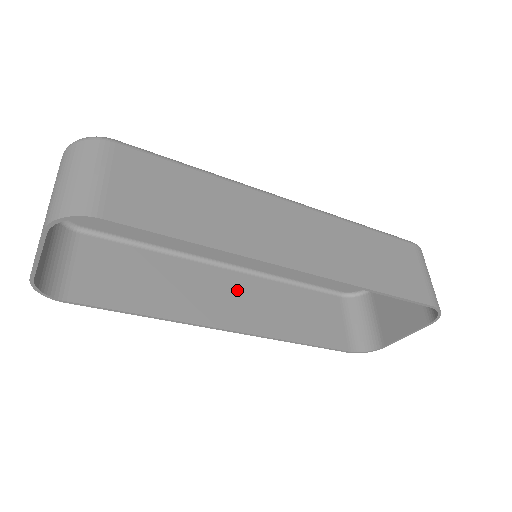
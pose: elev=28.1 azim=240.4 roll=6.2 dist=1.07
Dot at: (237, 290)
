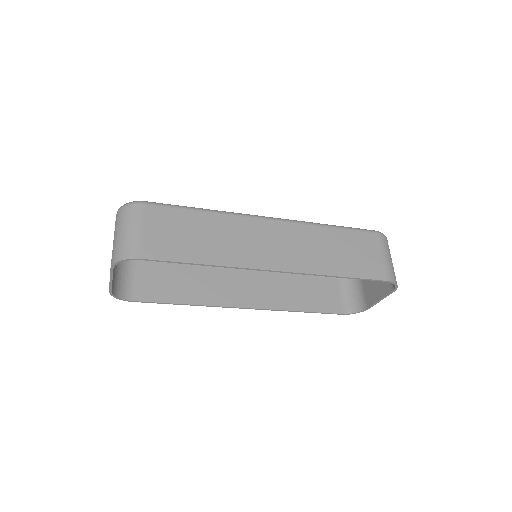
Dot at: (250, 278)
